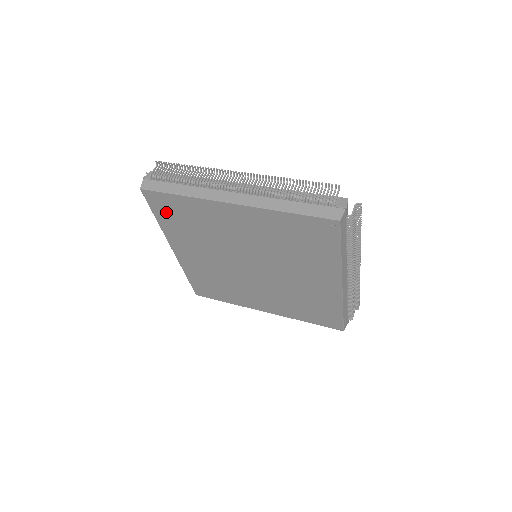
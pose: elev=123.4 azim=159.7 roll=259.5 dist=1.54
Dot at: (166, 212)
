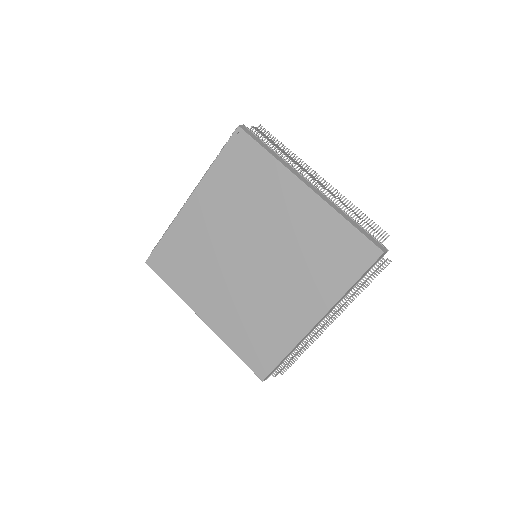
Dot at: (170, 268)
